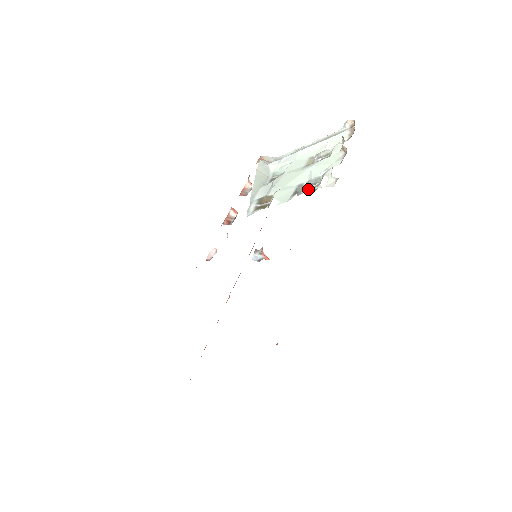
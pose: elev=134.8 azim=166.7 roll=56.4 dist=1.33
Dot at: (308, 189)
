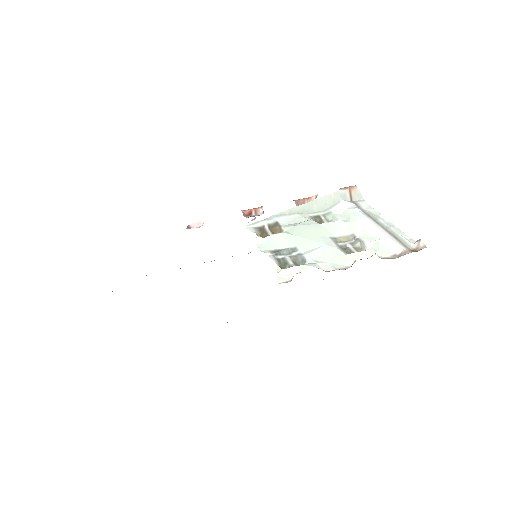
Dot at: (285, 260)
